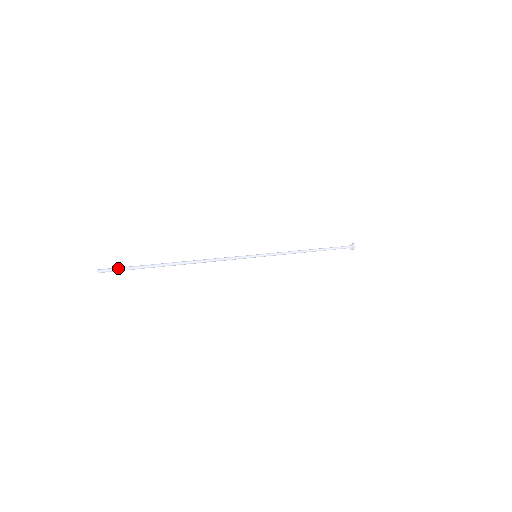
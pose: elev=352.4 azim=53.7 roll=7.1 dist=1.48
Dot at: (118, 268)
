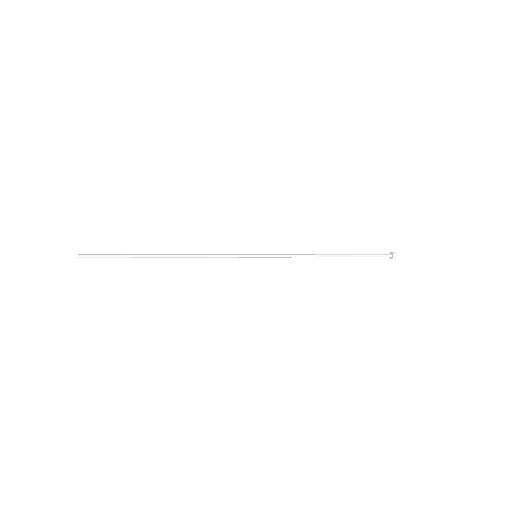
Dot at: (97, 256)
